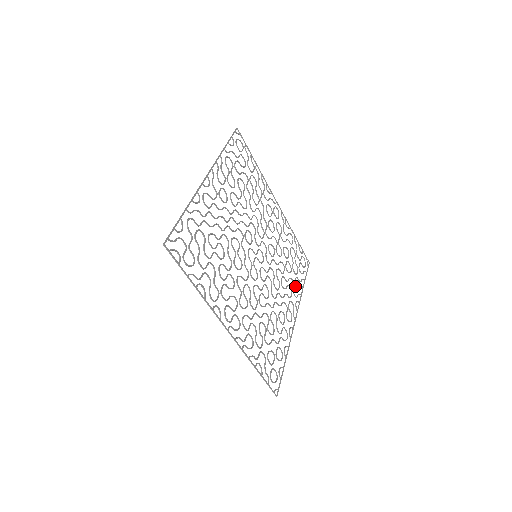
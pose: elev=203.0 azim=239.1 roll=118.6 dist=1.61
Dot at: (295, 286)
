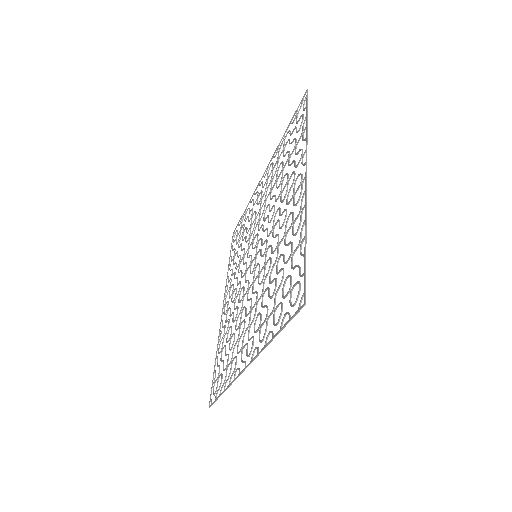
Dot at: (231, 365)
